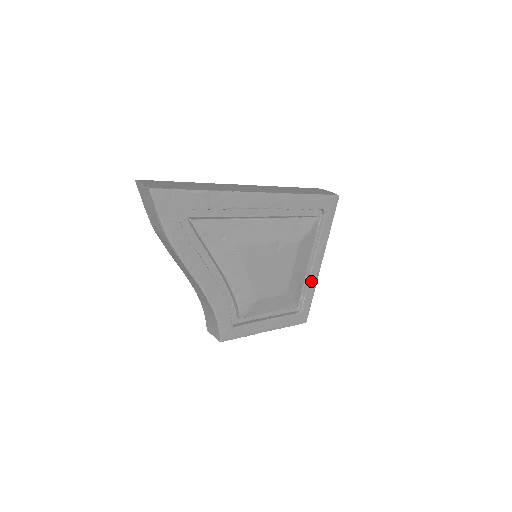
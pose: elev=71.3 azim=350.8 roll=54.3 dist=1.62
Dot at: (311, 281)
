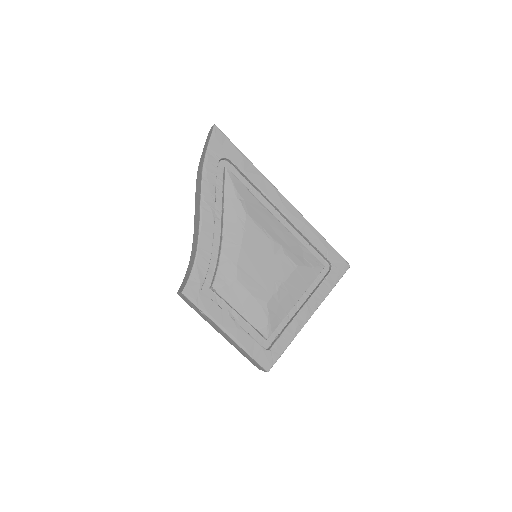
Dot at: (293, 326)
